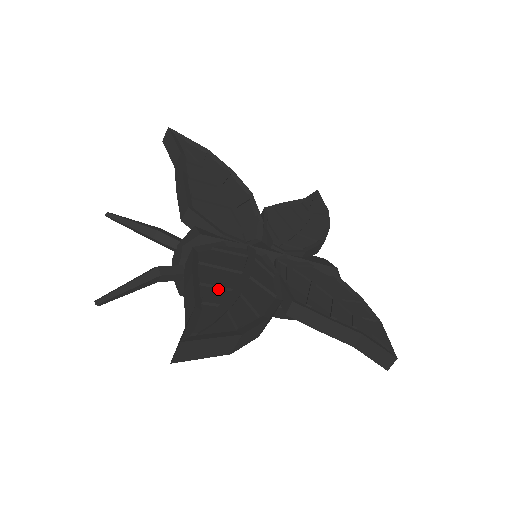
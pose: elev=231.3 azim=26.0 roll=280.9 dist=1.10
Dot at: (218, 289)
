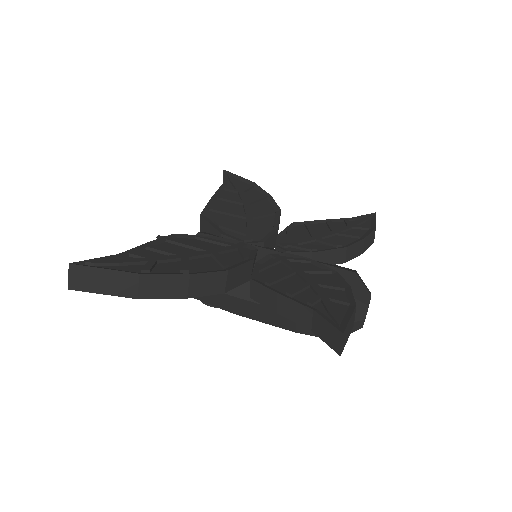
Dot at: (162, 254)
